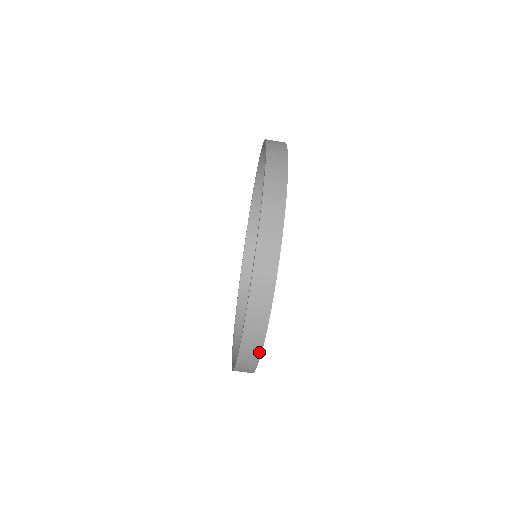
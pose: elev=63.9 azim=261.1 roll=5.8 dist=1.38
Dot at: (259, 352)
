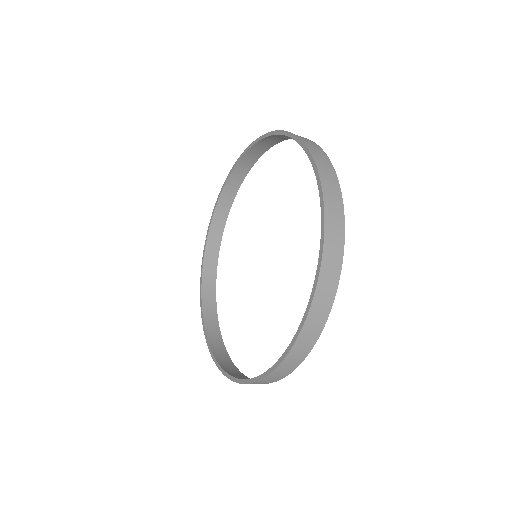
Dot at: (301, 360)
